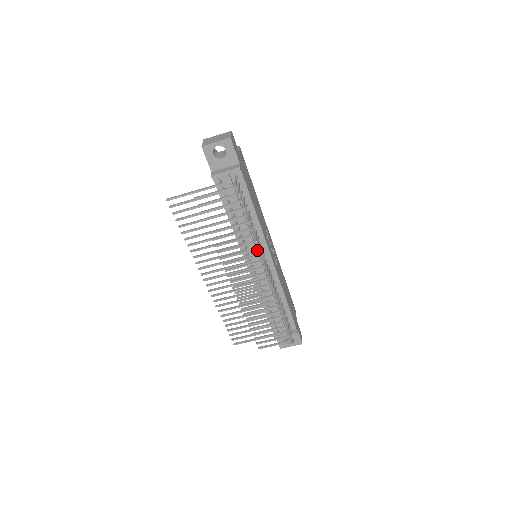
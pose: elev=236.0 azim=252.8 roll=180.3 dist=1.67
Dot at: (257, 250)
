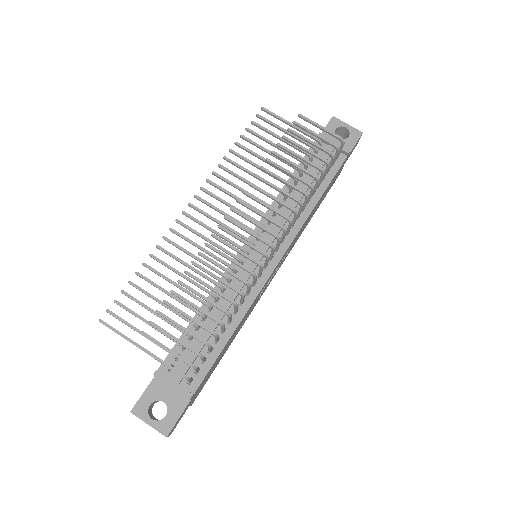
Dot at: occluded
